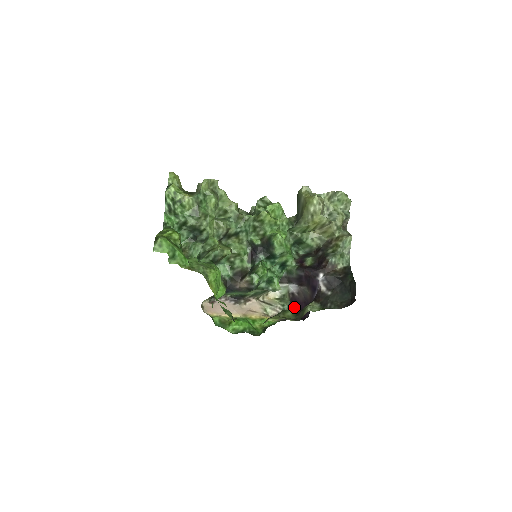
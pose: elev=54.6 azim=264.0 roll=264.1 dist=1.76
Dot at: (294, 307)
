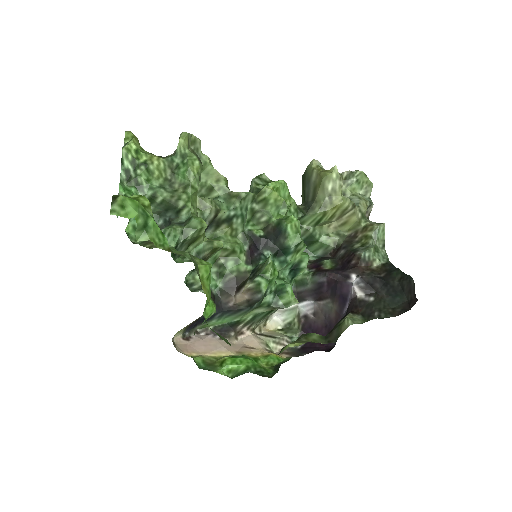
Dot at: occluded
